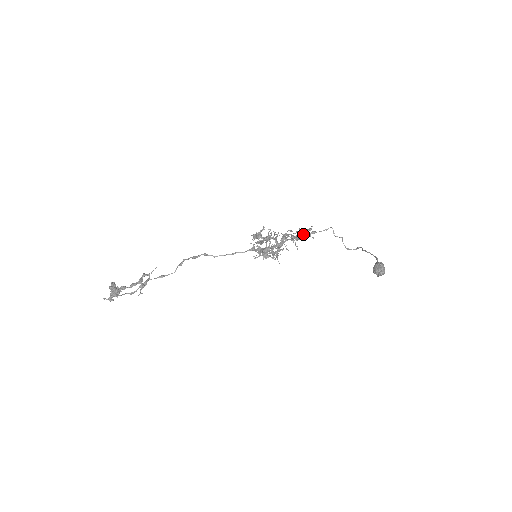
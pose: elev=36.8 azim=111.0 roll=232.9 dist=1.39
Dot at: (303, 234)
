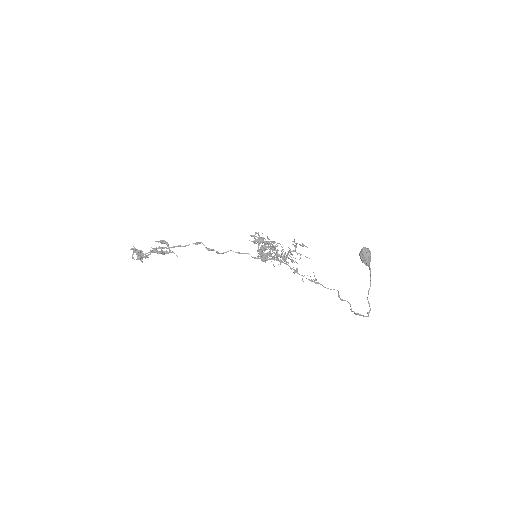
Dot at: occluded
